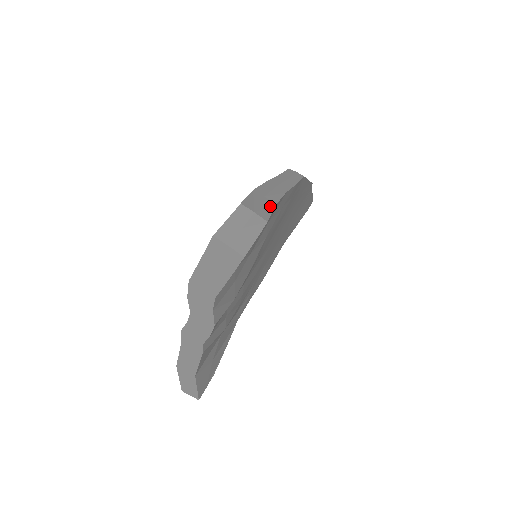
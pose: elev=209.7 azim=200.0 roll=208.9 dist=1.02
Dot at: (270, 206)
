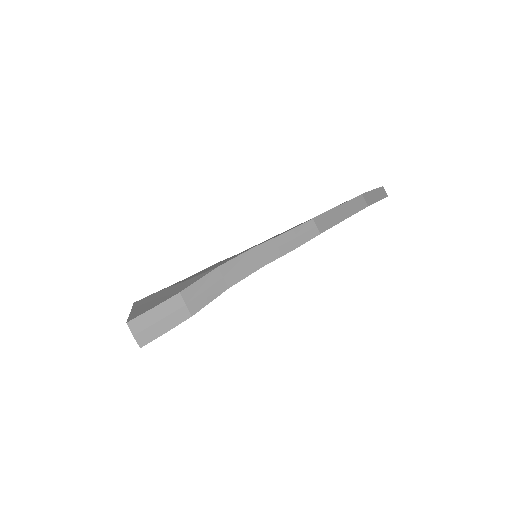
Dot at: (217, 292)
